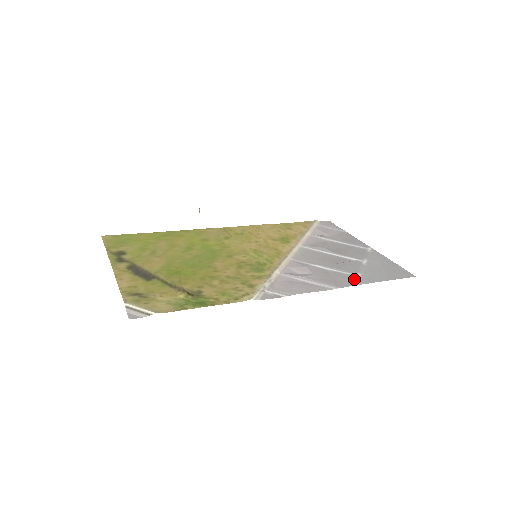
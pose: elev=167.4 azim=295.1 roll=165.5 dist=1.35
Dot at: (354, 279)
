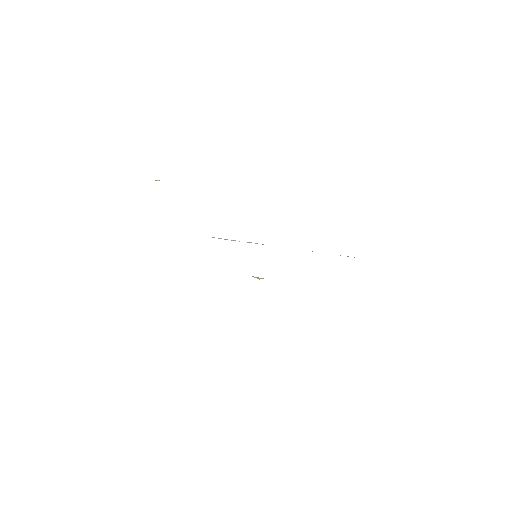
Dot at: occluded
